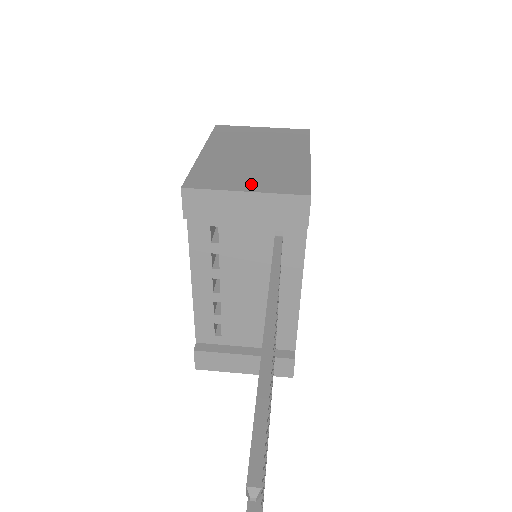
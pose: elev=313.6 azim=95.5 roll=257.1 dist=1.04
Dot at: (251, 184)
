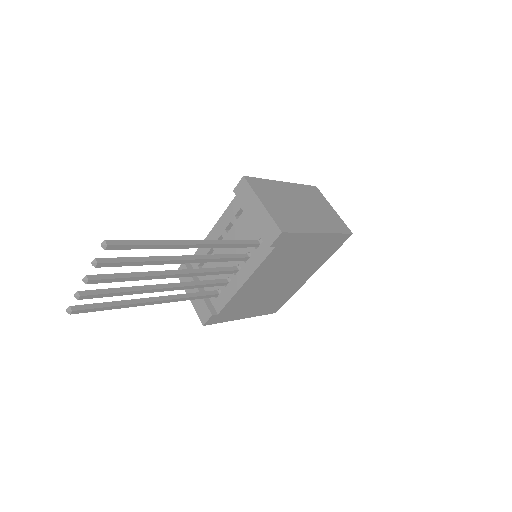
Dot at: (270, 205)
